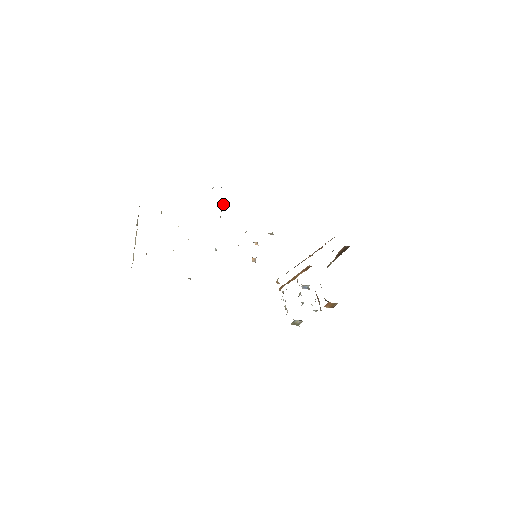
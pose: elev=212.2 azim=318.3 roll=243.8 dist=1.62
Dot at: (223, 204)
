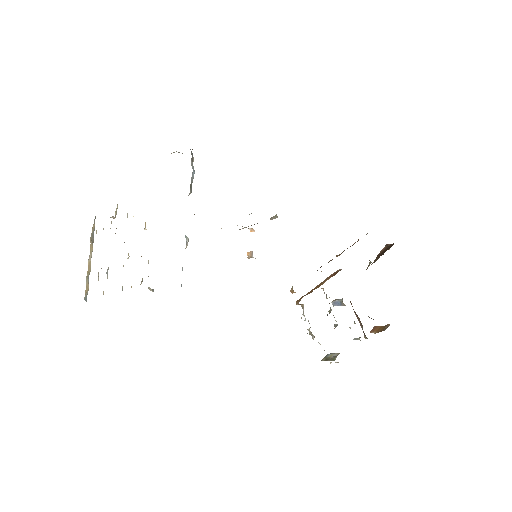
Dot at: (194, 171)
